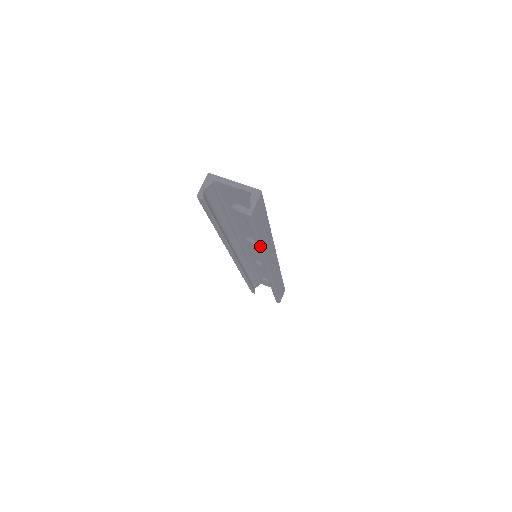
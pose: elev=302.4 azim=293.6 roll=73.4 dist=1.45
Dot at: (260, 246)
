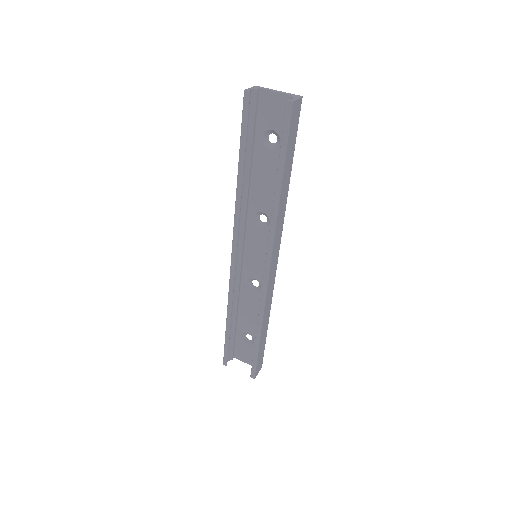
Dot at: (281, 183)
